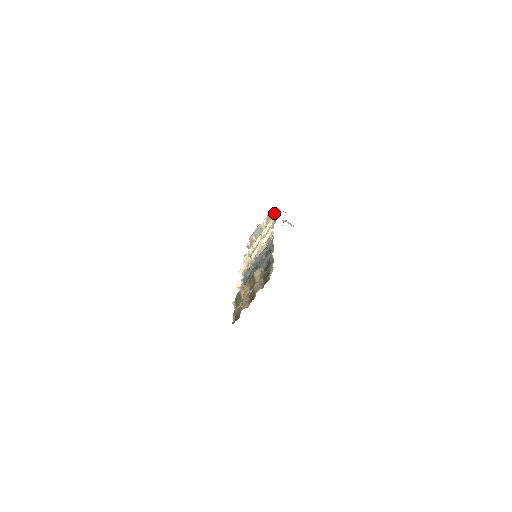
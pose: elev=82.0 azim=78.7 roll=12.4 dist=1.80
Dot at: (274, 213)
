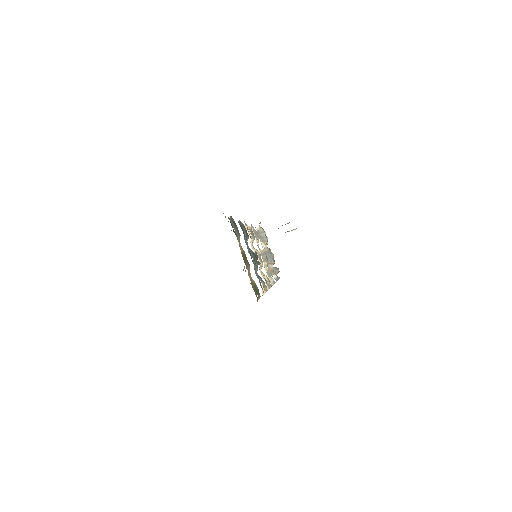
Dot at: (260, 229)
